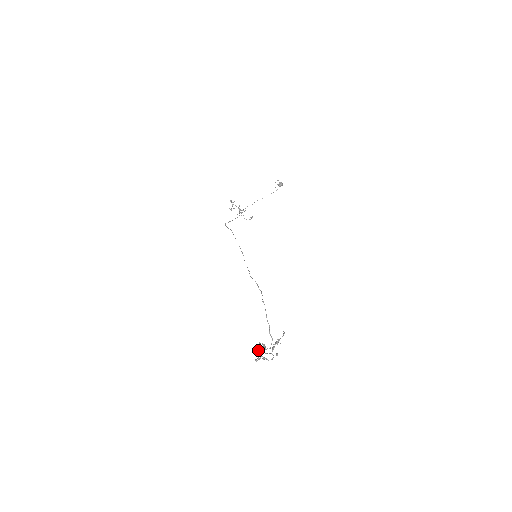
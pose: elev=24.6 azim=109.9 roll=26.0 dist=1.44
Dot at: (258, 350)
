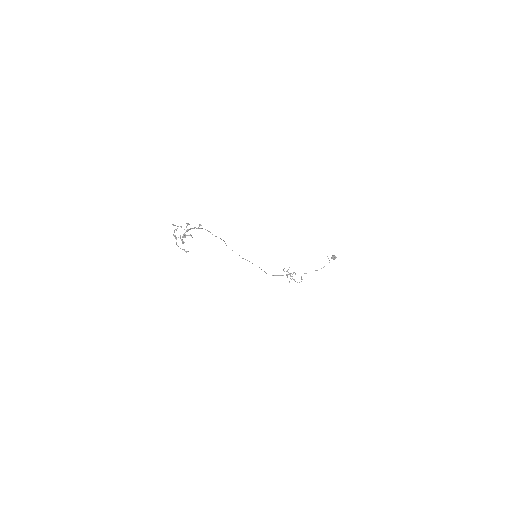
Dot at: occluded
